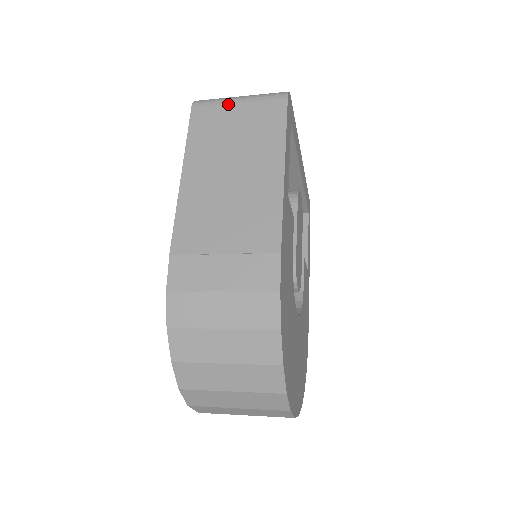
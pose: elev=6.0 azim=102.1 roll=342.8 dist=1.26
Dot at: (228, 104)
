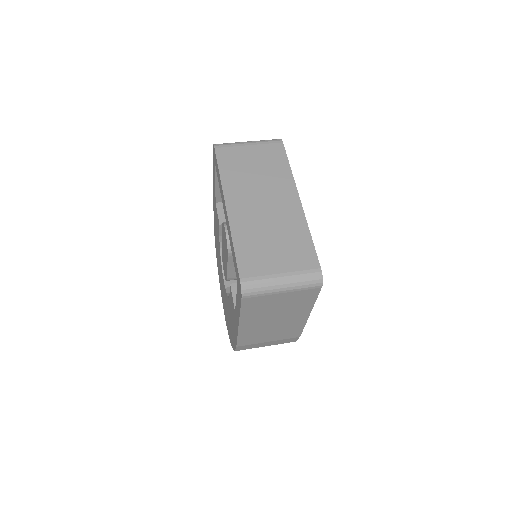
Dot at: (274, 295)
